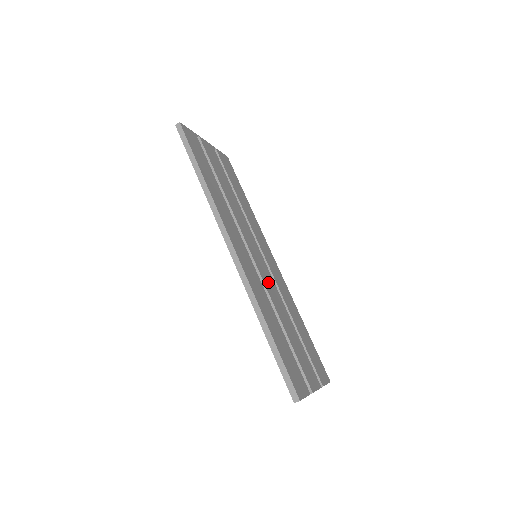
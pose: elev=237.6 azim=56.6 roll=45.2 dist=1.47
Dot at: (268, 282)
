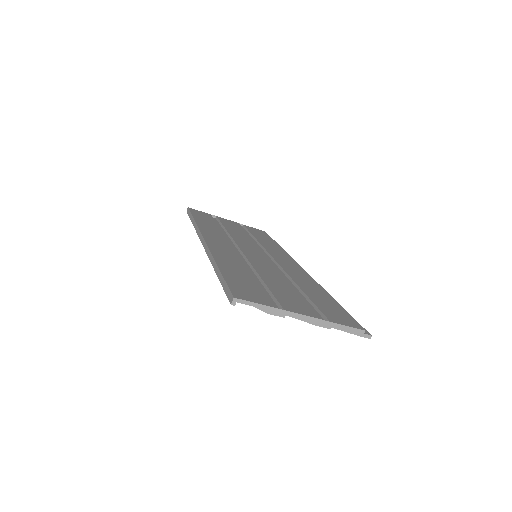
Dot at: (260, 263)
